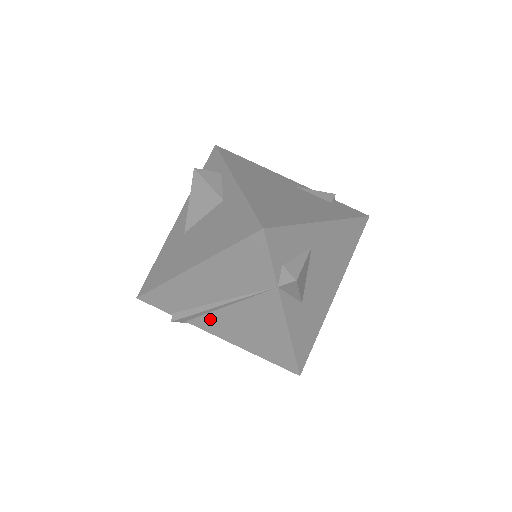
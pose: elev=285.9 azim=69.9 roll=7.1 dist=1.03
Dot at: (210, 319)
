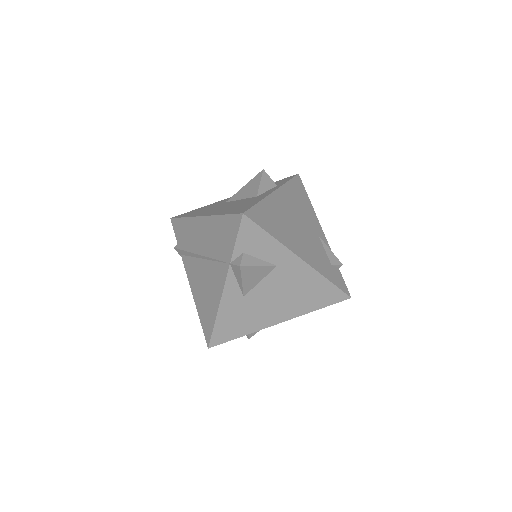
Dot at: (192, 262)
